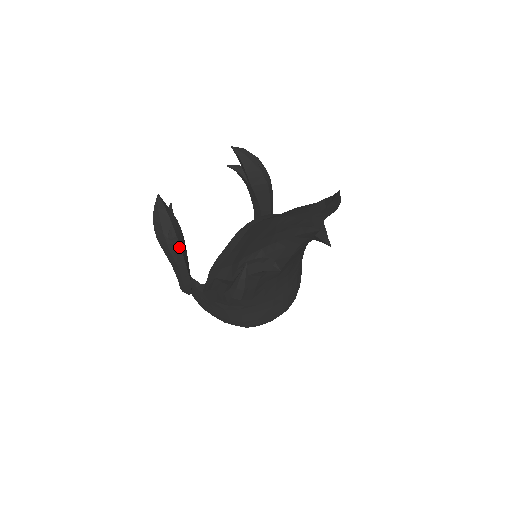
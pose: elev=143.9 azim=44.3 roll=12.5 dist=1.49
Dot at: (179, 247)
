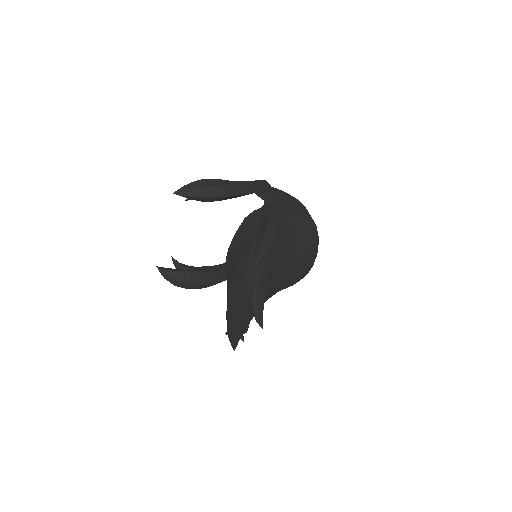
Dot at: (197, 287)
